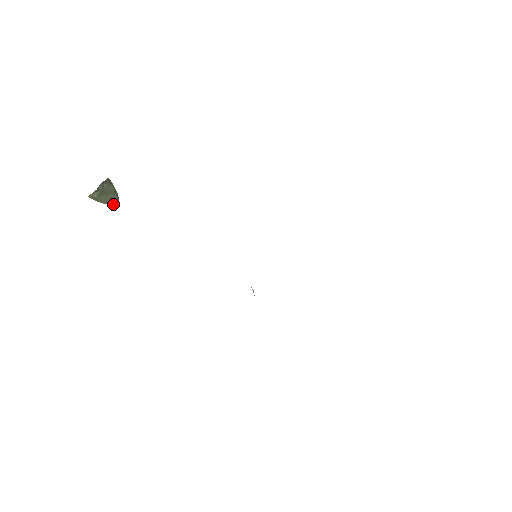
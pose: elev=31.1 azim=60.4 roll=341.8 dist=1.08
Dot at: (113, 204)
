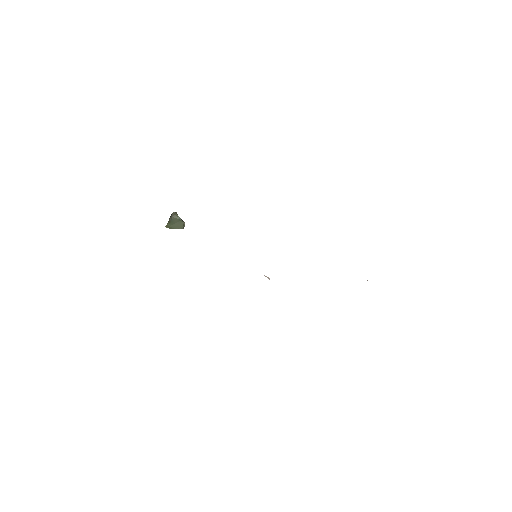
Dot at: (182, 228)
